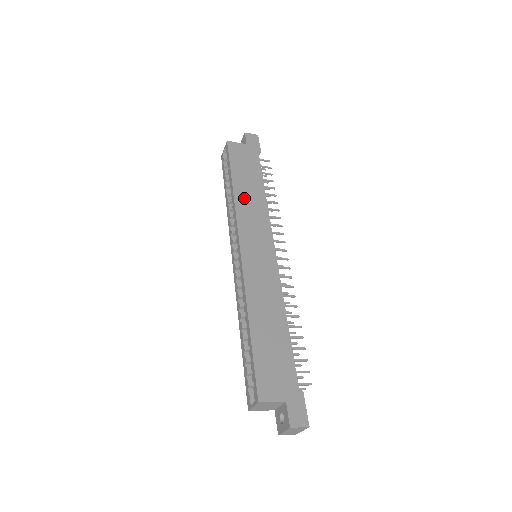
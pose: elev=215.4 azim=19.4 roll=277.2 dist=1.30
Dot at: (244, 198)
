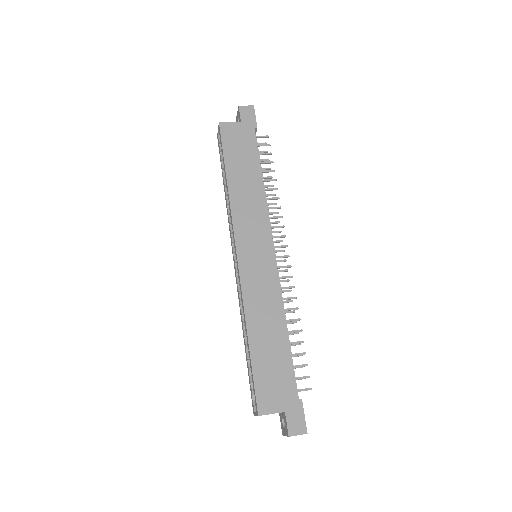
Dot at: (240, 193)
